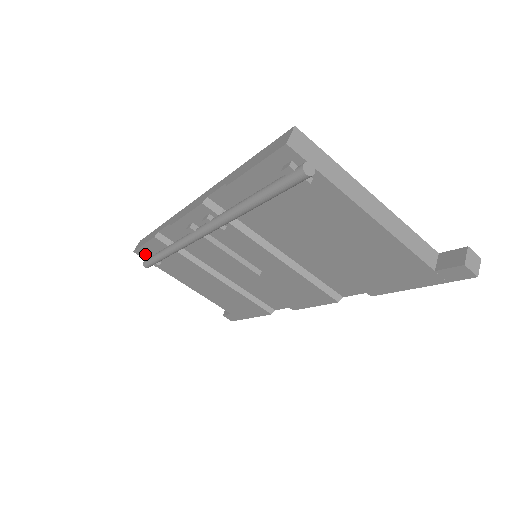
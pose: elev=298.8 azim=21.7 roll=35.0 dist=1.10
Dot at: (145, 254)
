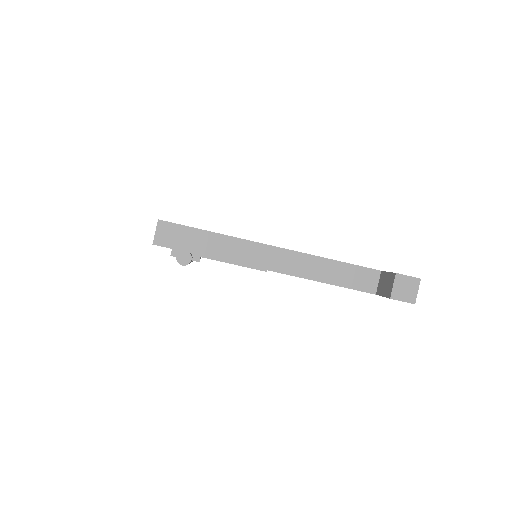
Dot at: occluded
